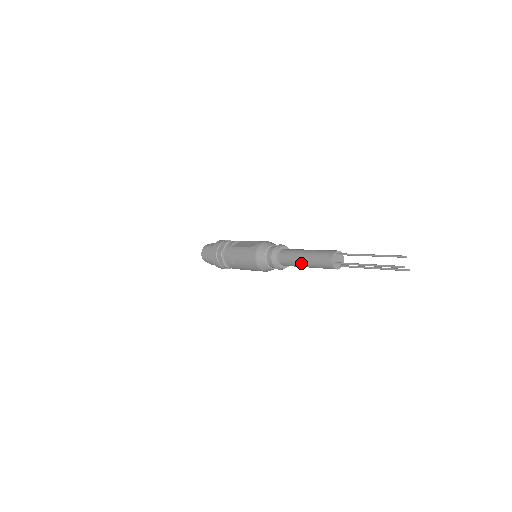
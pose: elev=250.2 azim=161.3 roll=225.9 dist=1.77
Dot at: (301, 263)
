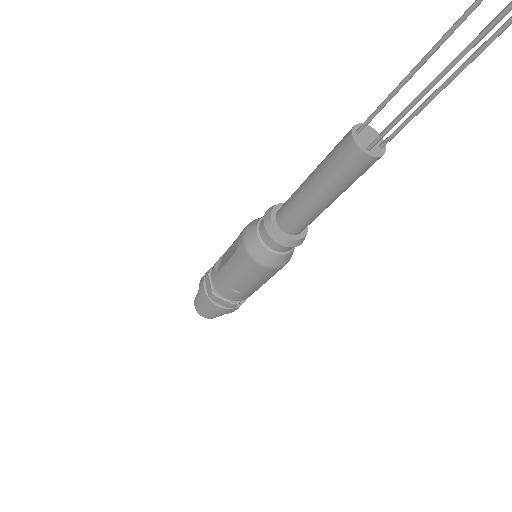
Dot at: (318, 204)
